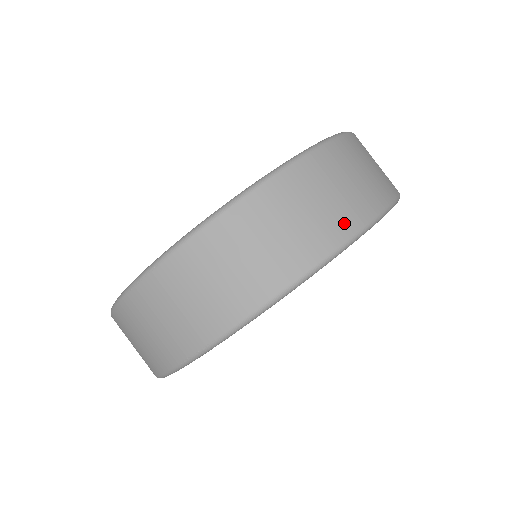
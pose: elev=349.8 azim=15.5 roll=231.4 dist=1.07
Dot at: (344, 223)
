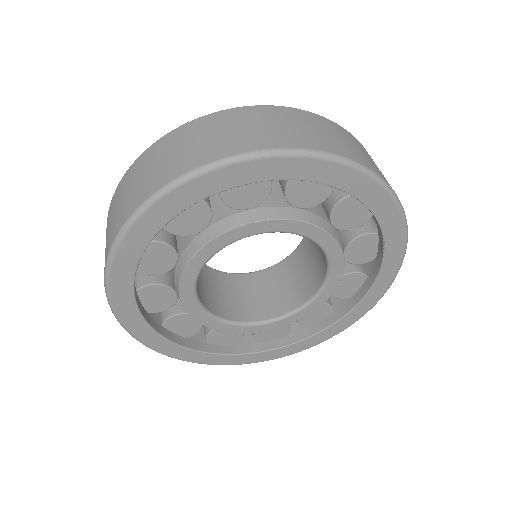
Dot at: (189, 162)
